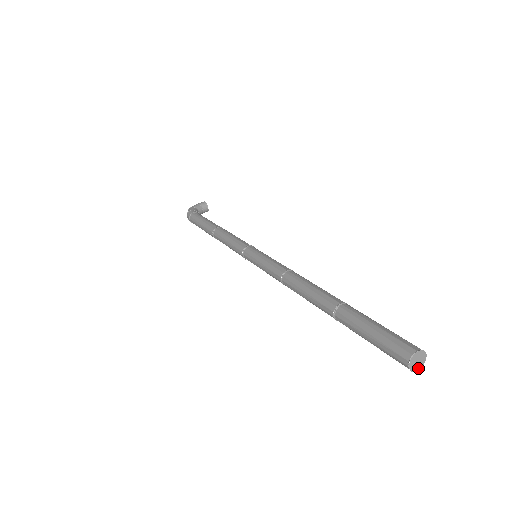
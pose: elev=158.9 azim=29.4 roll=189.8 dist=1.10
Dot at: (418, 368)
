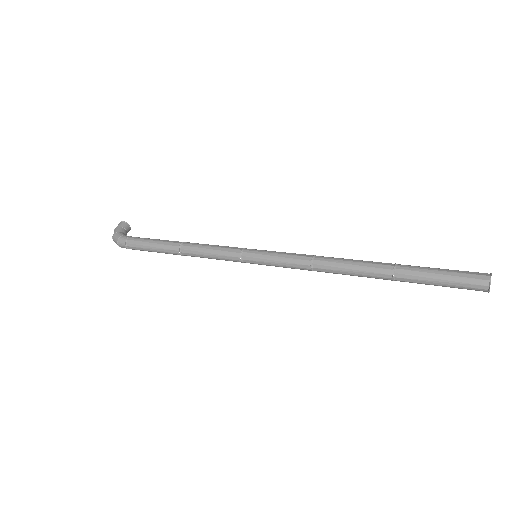
Dot at: occluded
